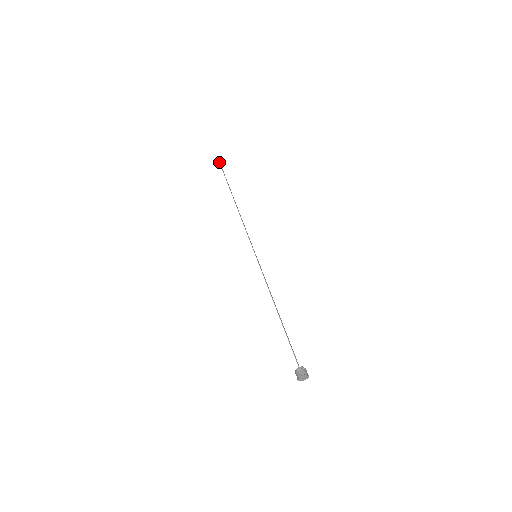
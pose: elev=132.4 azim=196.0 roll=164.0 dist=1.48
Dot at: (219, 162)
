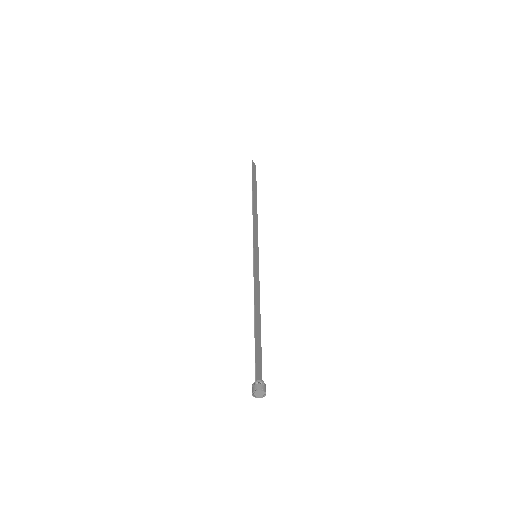
Dot at: occluded
